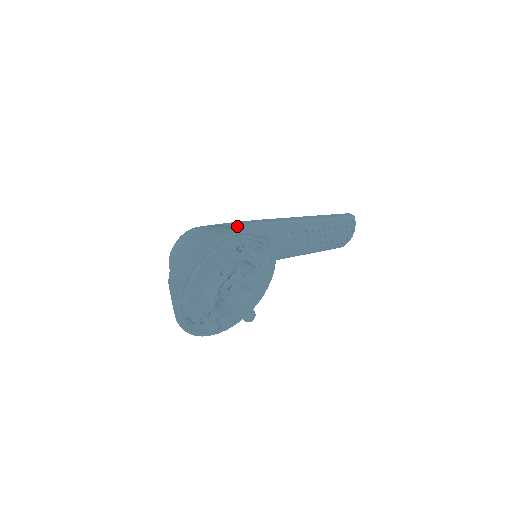
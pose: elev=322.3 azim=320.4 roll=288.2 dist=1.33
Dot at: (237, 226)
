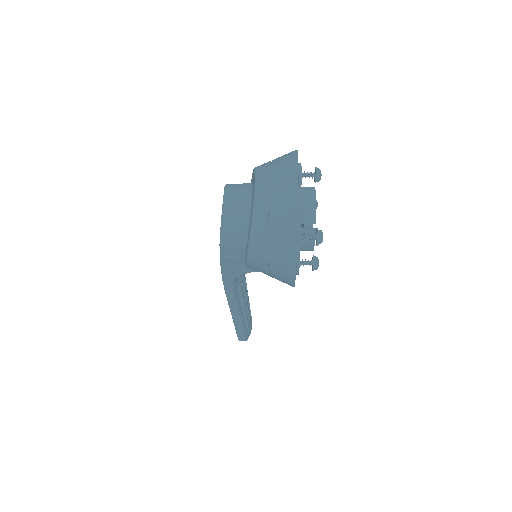
Dot at: occluded
